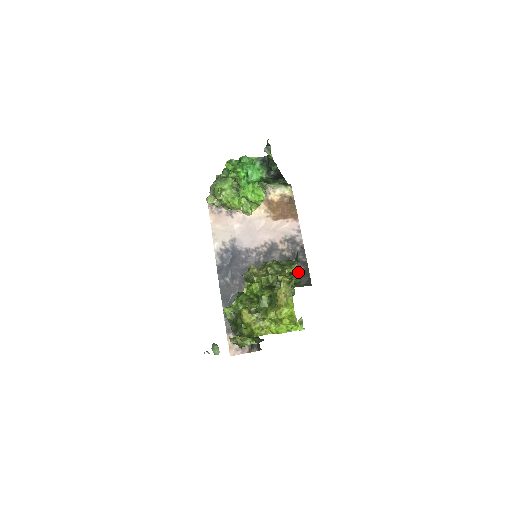
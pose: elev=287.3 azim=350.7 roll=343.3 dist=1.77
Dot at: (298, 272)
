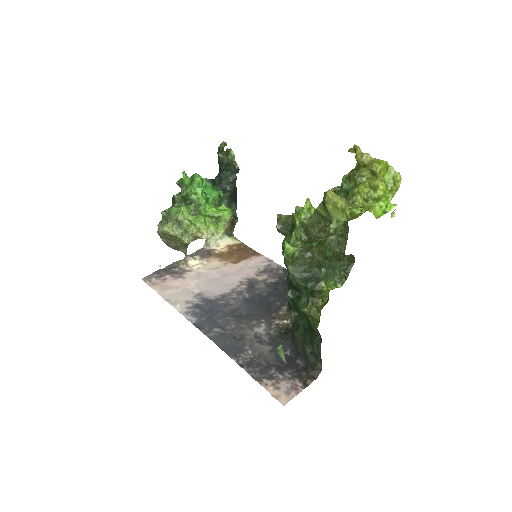
Dot at: occluded
